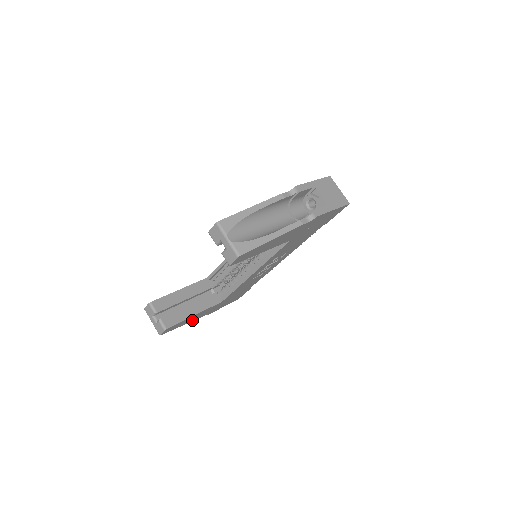
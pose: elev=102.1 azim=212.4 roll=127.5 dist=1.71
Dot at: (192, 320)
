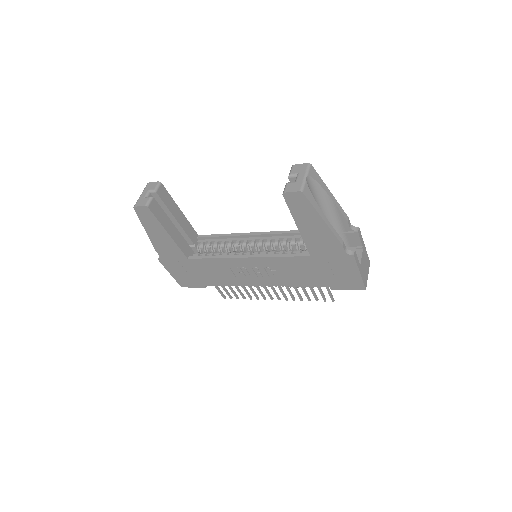
Dot at: (154, 240)
